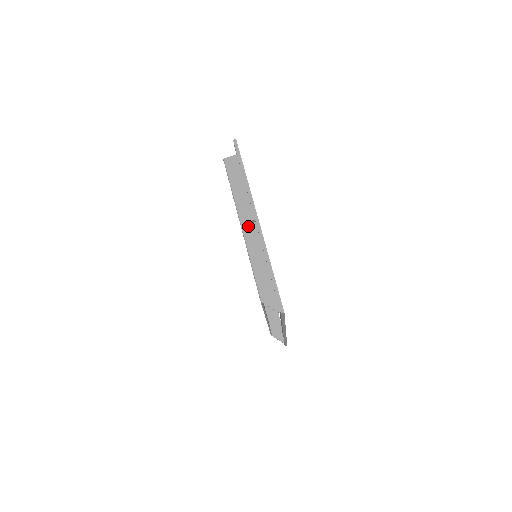
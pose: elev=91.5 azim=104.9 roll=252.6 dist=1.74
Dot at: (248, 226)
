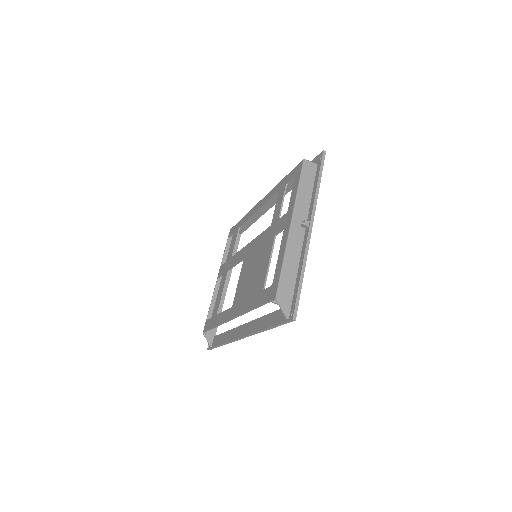
Dot at: (297, 228)
